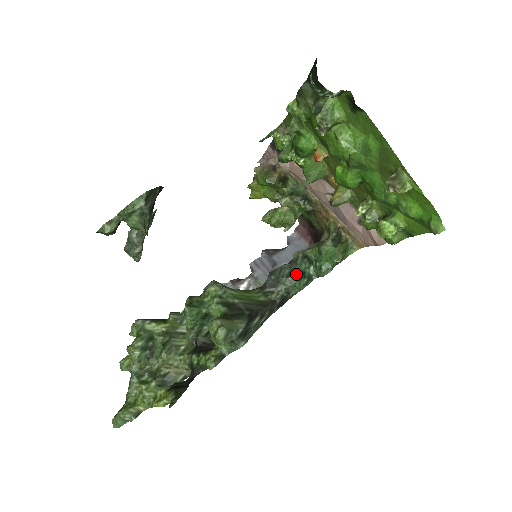
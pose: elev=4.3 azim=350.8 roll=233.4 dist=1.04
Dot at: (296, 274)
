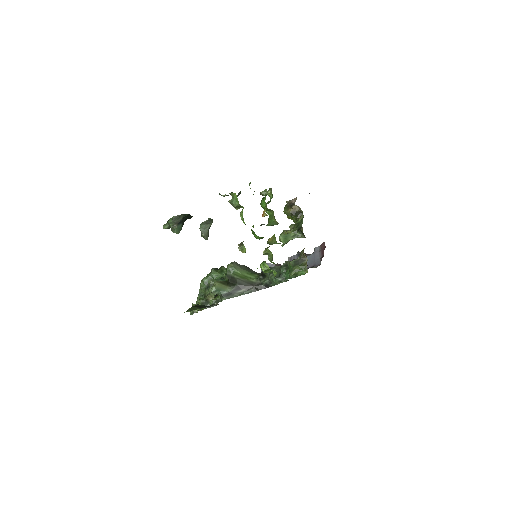
Dot at: (276, 274)
